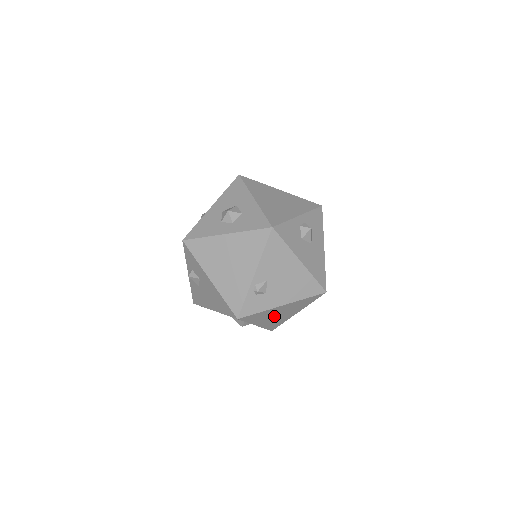
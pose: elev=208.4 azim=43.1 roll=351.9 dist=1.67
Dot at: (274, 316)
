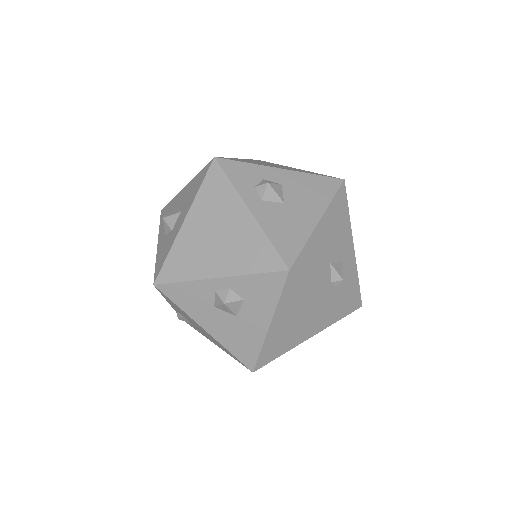
Dot at: occluded
